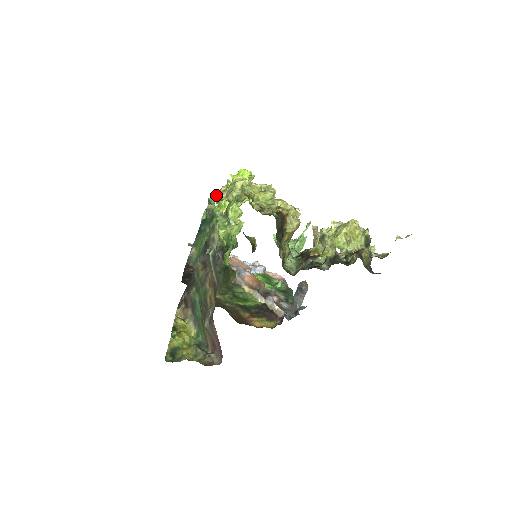
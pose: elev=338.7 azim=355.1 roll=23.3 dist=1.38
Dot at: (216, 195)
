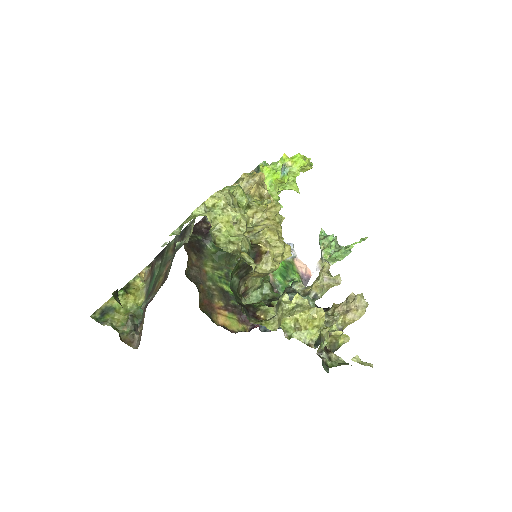
Dot at: (260, 167)
